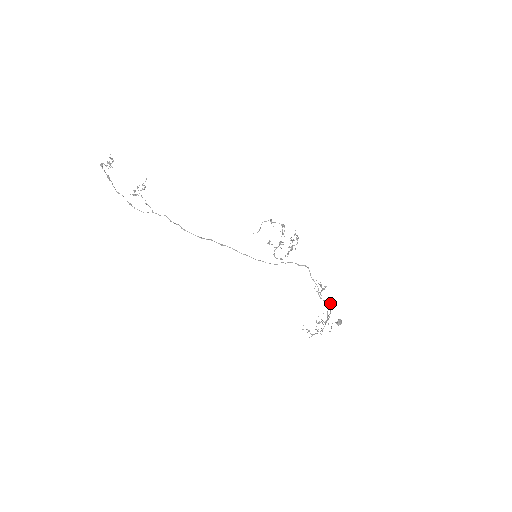
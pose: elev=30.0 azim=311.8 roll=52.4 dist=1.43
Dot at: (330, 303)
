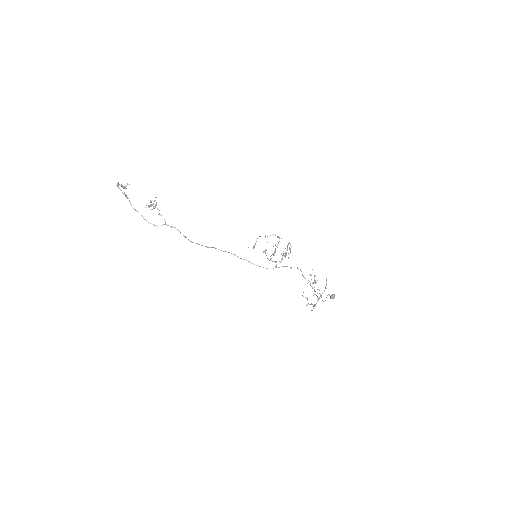
Dot at: (326, 281)
